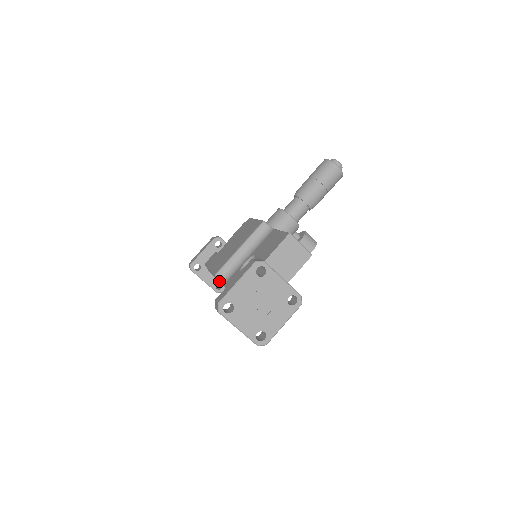
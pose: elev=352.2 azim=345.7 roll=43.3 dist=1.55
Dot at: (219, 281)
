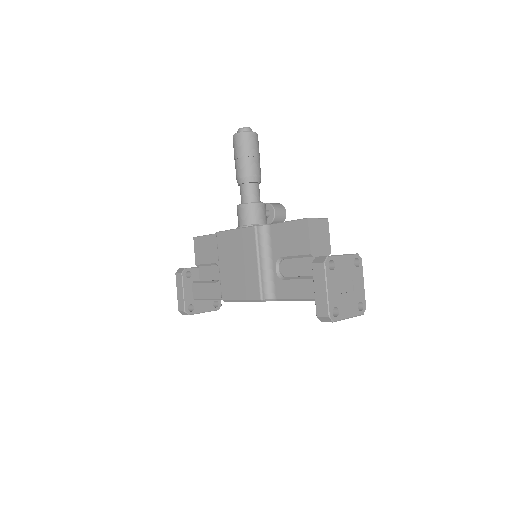
Dot at: occluded
